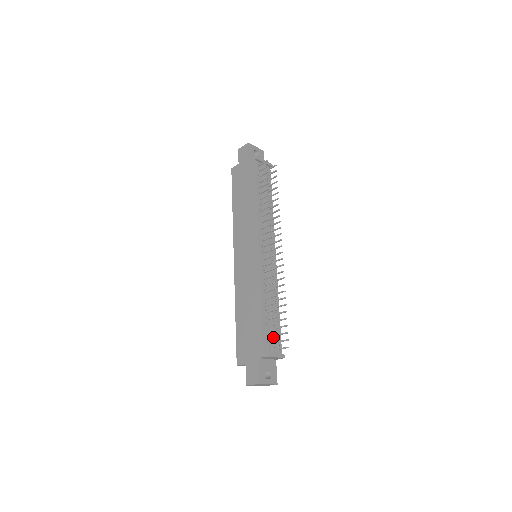
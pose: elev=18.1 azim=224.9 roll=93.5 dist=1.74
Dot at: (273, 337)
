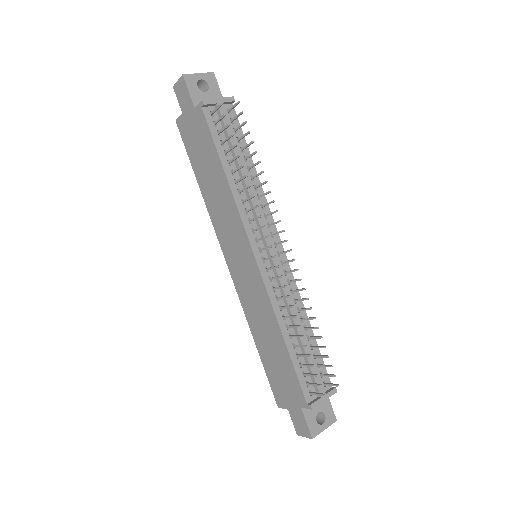
Dot at: (313, 376)
